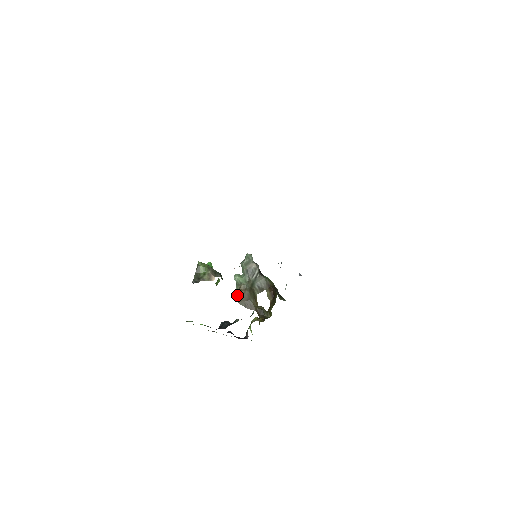
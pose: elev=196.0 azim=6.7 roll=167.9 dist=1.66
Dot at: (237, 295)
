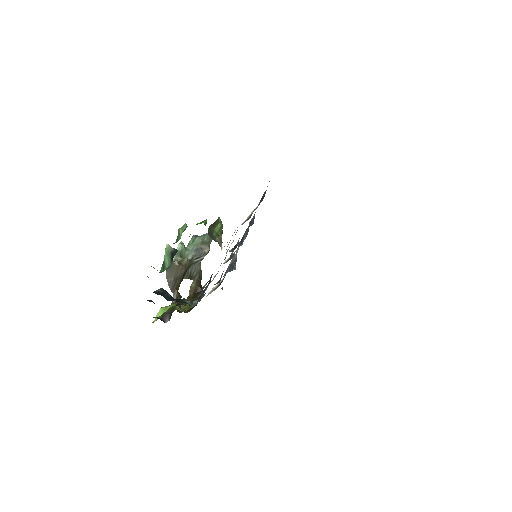
Dot at: (175, 266)
